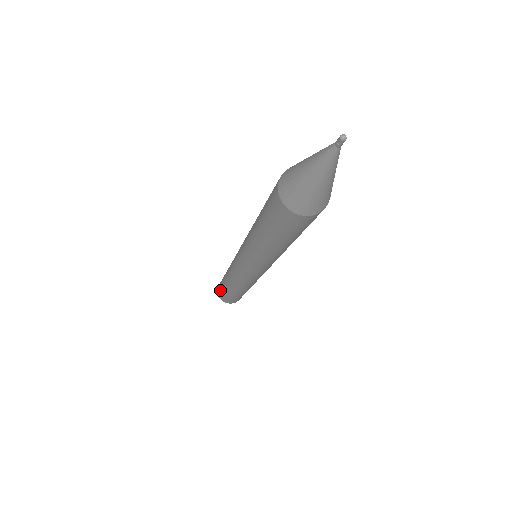
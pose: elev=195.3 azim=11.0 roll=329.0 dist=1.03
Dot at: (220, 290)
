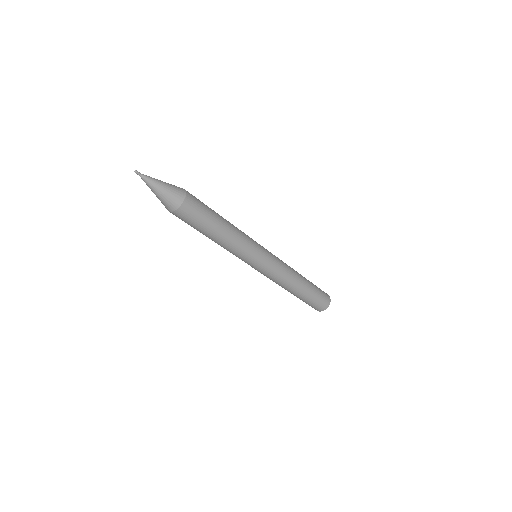
Dot at: occluded
